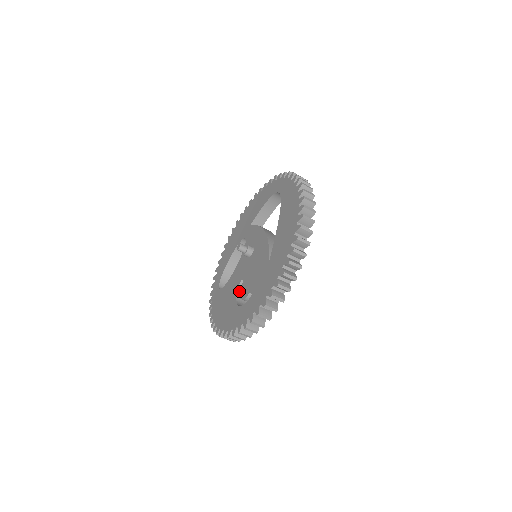
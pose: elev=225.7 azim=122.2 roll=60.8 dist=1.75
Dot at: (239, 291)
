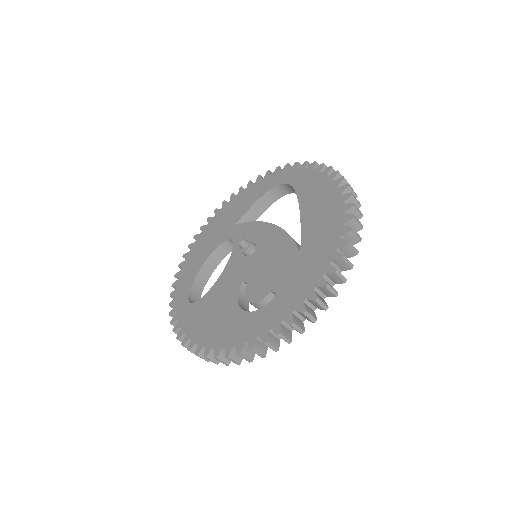
Dot at: (239, 297)
